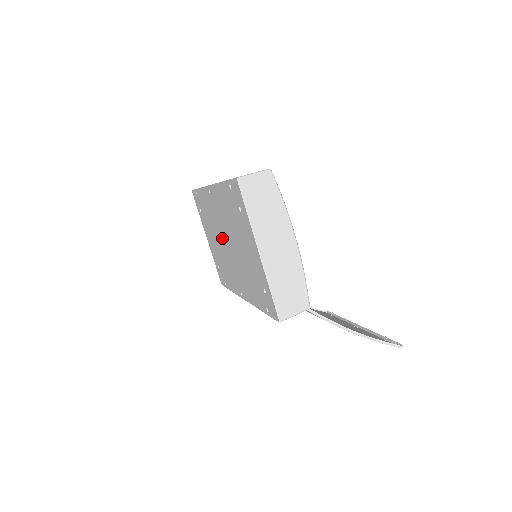
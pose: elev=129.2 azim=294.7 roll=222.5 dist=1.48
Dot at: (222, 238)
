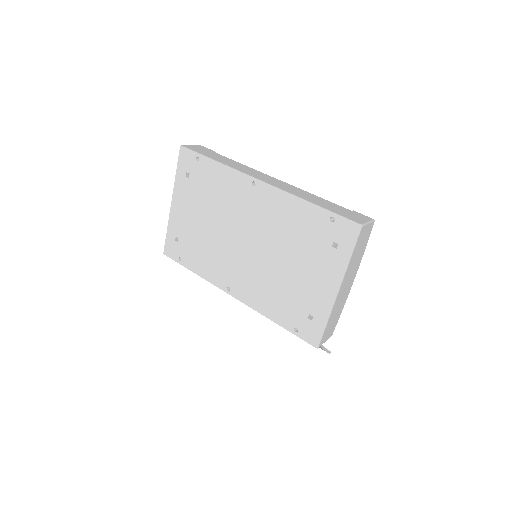
Dot at: (235, 231)
